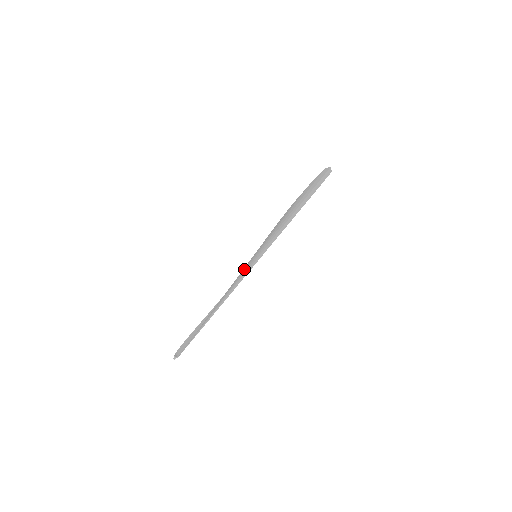
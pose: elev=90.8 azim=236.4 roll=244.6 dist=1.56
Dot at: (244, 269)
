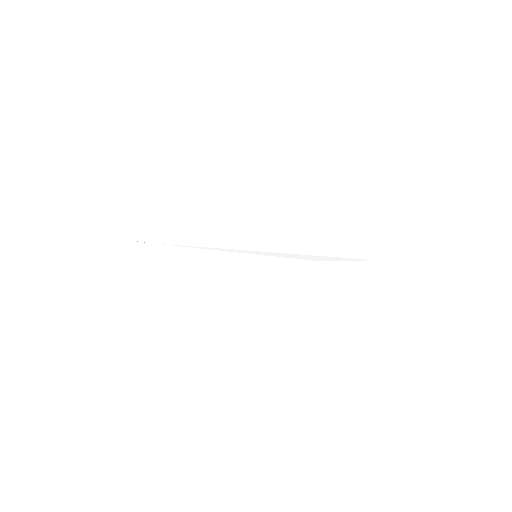
Dot at: occluded
